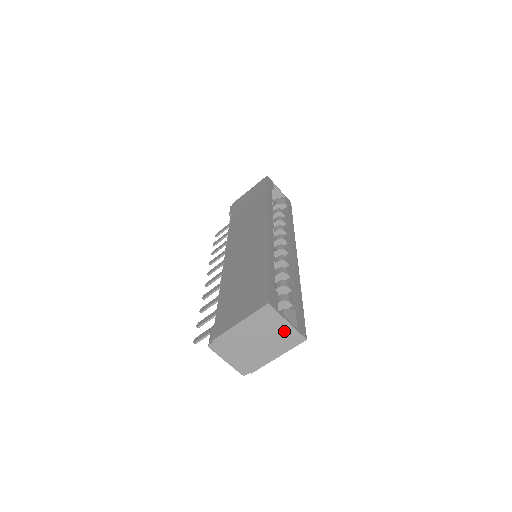
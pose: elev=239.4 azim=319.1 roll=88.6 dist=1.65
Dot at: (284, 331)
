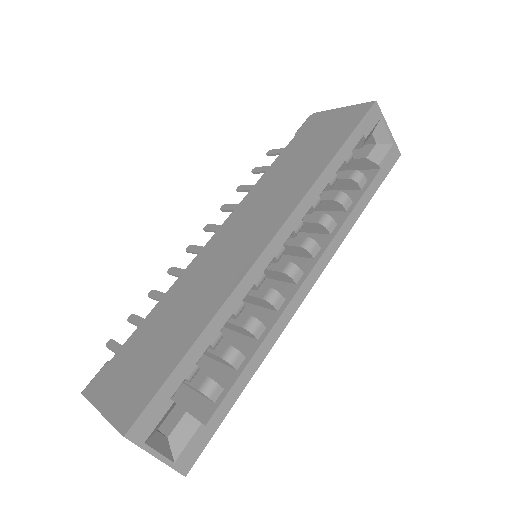
Dot at: occluded
